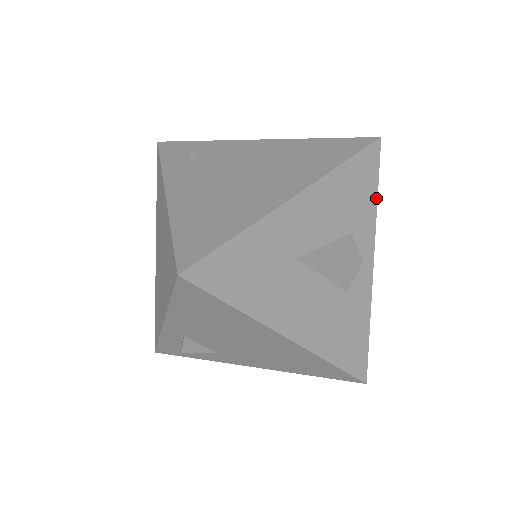
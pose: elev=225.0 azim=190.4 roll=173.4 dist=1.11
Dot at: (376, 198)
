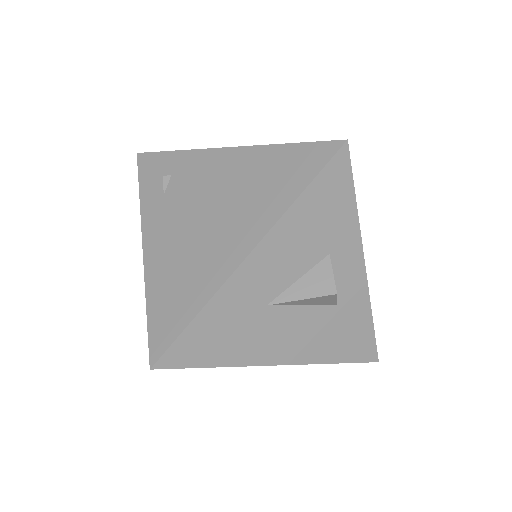
Dot at: (355, 206)
